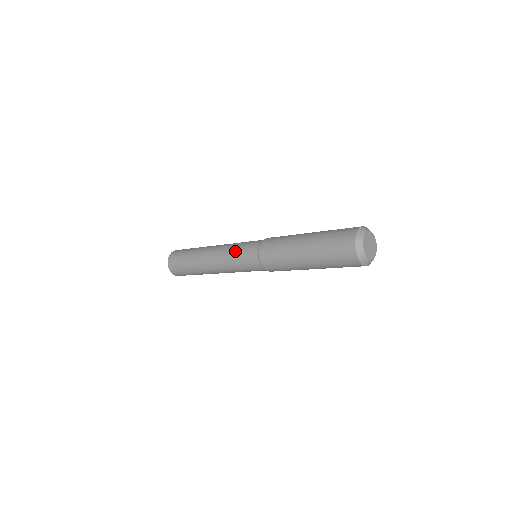
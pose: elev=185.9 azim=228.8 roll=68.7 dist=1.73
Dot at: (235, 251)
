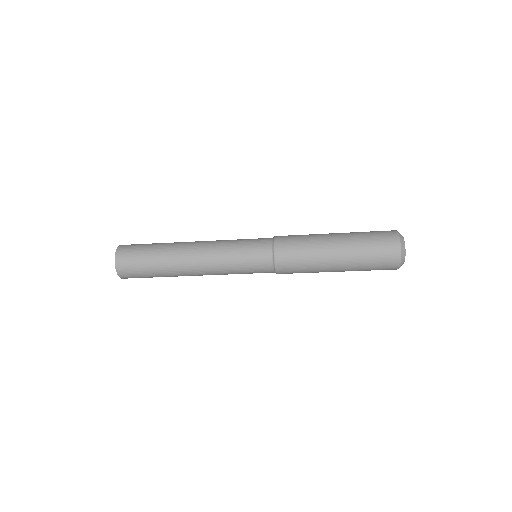
Dot at: (237, 243)
